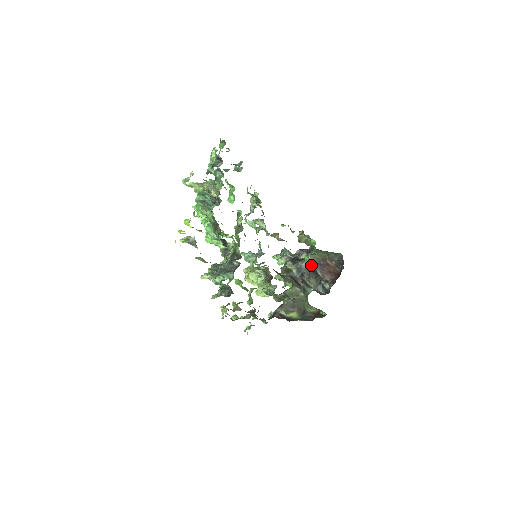
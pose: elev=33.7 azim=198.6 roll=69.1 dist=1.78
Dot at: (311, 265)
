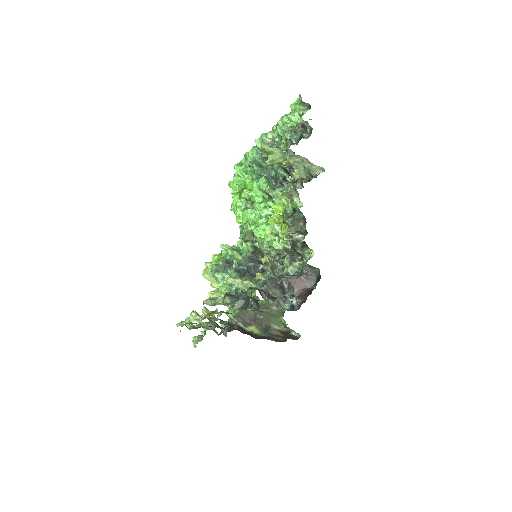
Dot at: occluded
